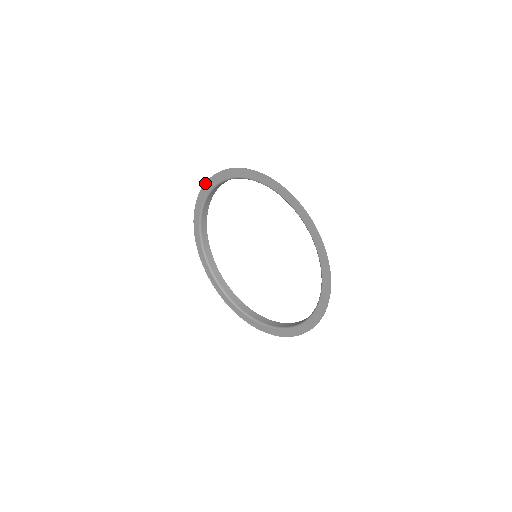
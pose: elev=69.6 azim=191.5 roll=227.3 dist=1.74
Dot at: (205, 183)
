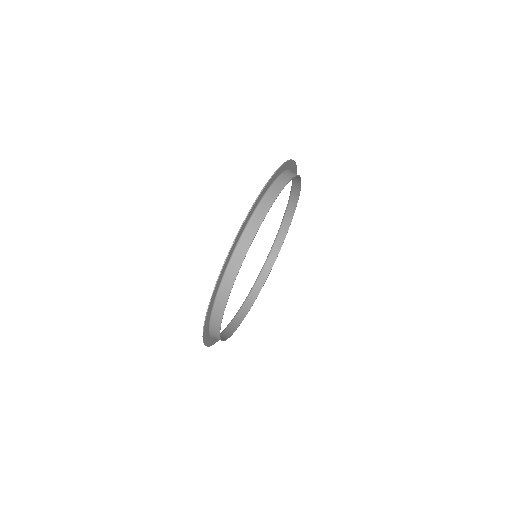
Dot at: occluded
